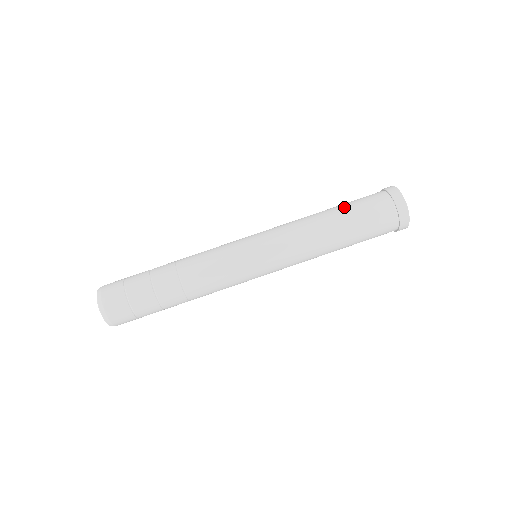
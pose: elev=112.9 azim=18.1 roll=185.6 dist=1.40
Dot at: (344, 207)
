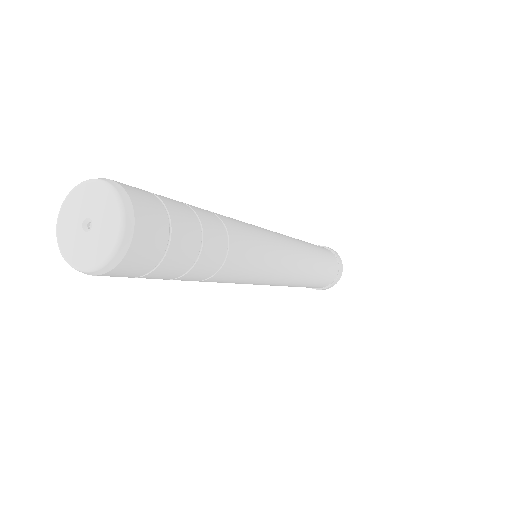
Dot at: occluded
